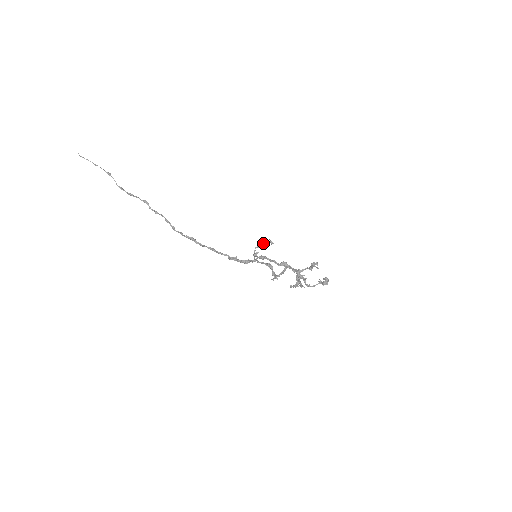
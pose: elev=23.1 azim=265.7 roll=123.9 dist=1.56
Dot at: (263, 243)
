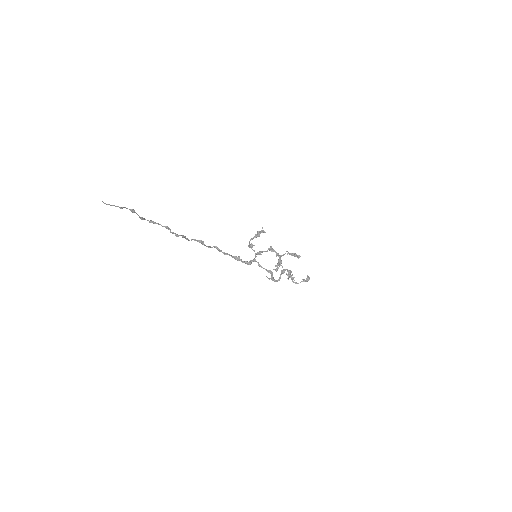
Dot at: occluded
